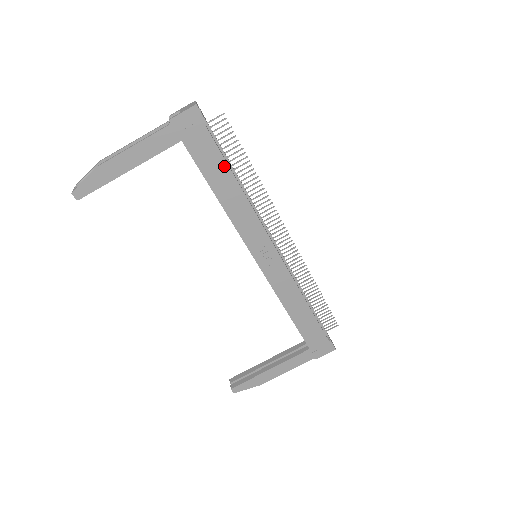
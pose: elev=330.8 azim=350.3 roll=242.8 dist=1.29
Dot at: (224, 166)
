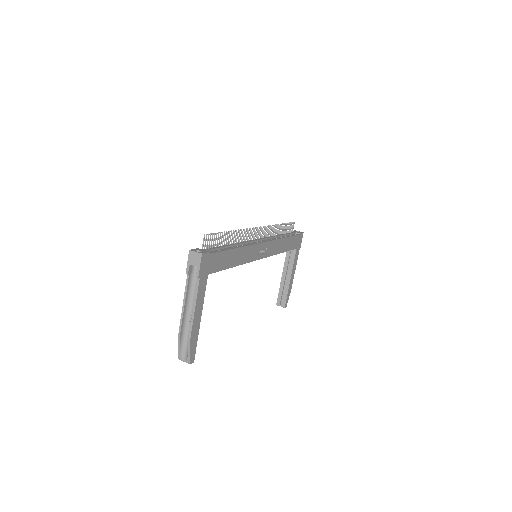
Dot at: (228, 253)
